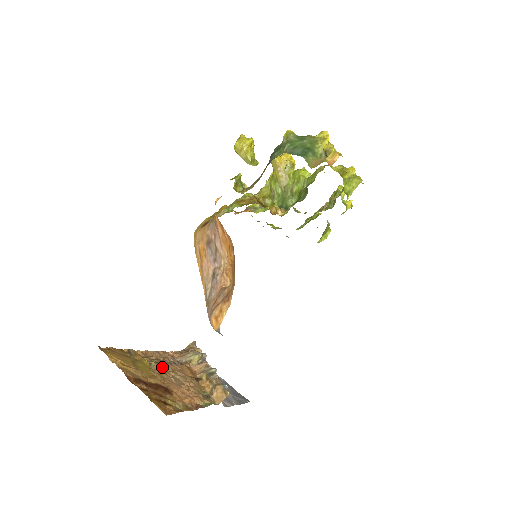
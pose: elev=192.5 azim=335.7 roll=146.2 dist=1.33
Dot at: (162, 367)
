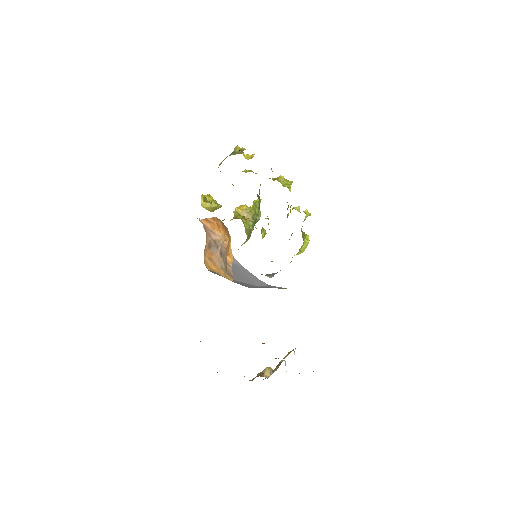
Dot at: occluded
